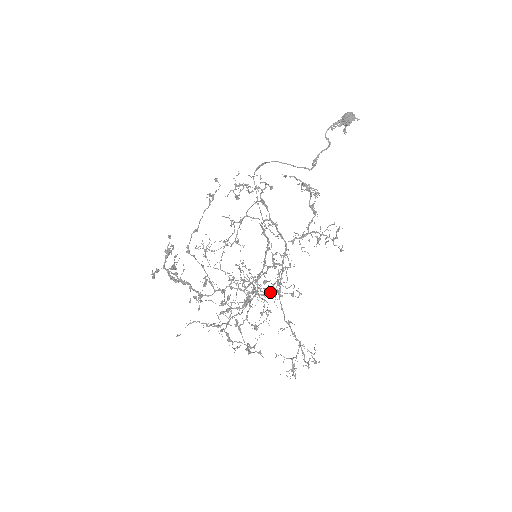
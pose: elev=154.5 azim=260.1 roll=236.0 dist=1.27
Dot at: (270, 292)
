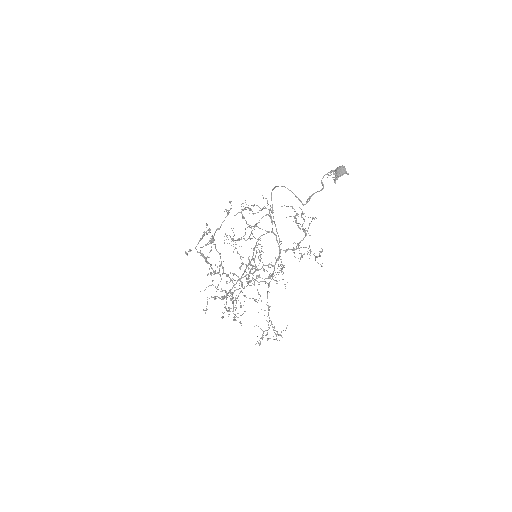
Dot at: (269, 278)
